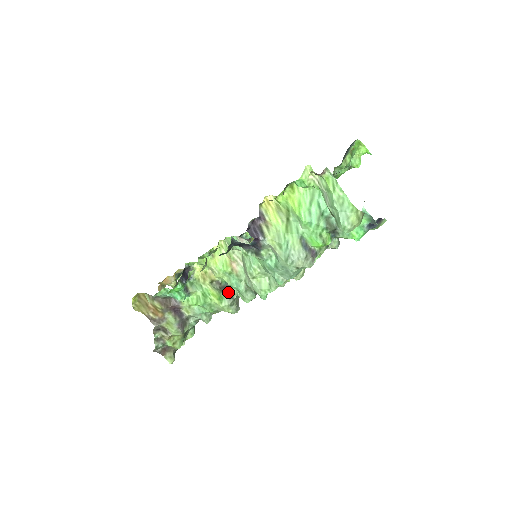
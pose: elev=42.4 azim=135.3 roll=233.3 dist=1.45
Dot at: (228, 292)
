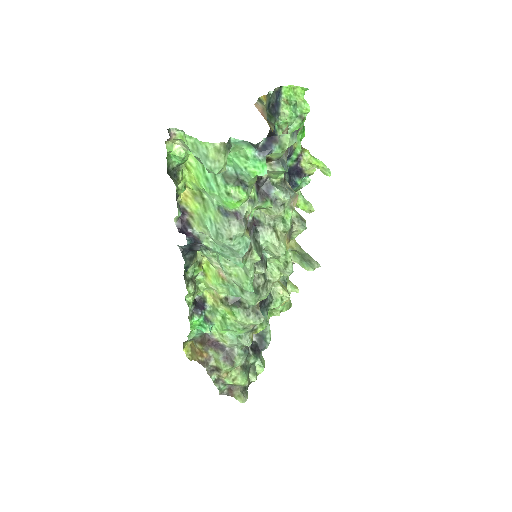
Dot at: (240, 304)
